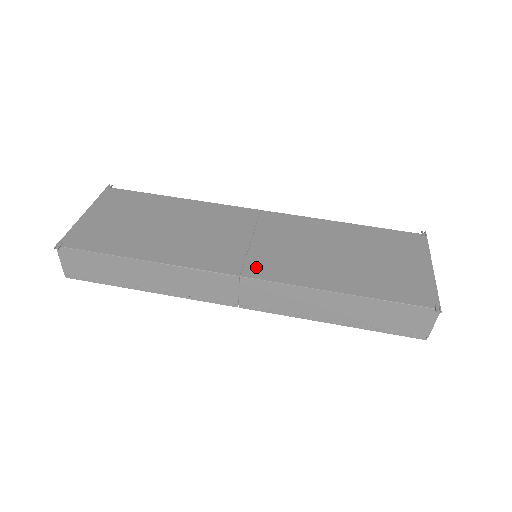
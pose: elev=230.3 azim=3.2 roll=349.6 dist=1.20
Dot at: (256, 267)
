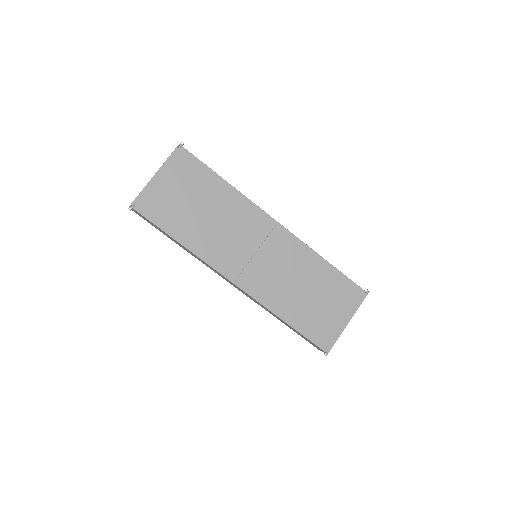
Dot at: (247, 280)
